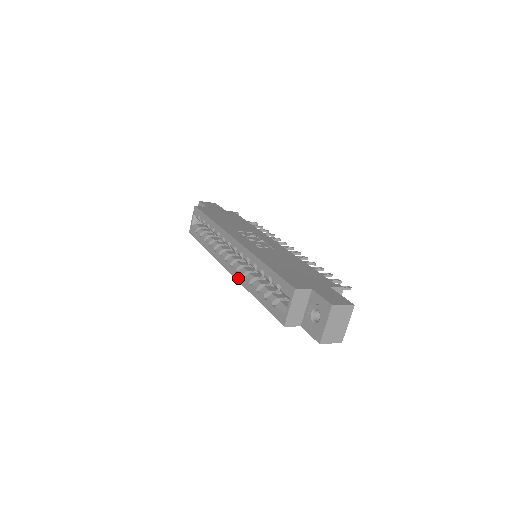
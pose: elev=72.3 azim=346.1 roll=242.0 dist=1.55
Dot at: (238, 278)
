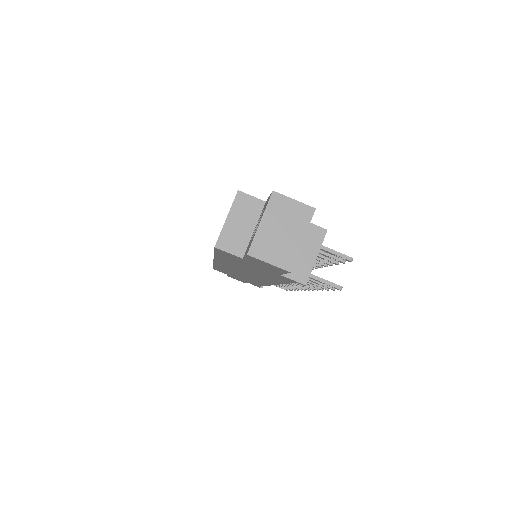
Dot at: occluded
